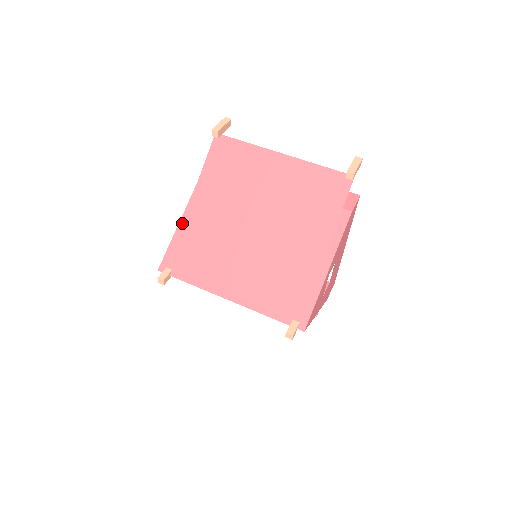
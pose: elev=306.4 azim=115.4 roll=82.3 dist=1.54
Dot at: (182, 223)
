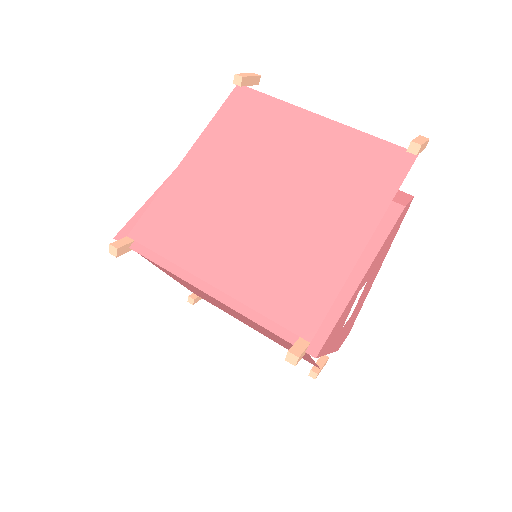
Dot at: (166, 182)
